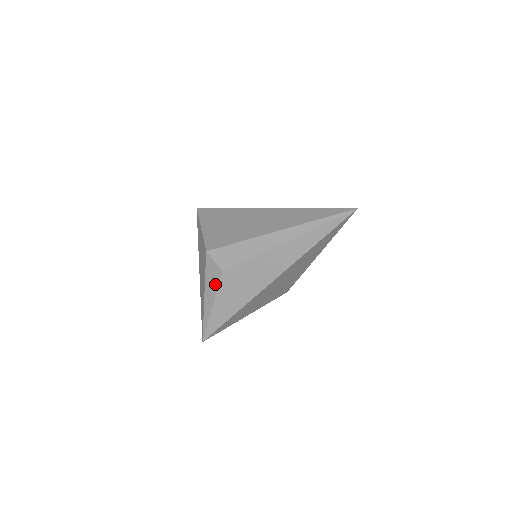
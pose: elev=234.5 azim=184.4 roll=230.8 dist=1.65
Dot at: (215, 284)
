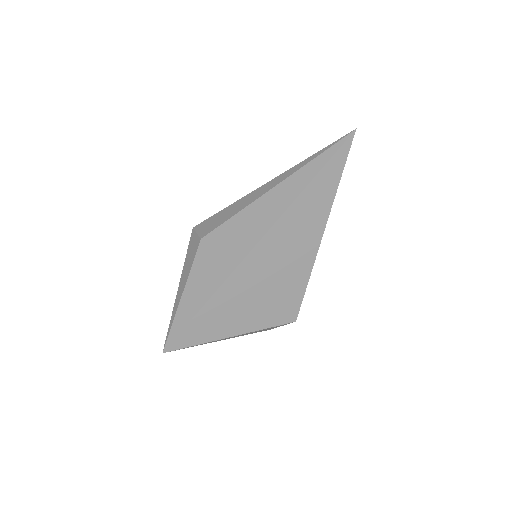
Dot at: (191, 260)
